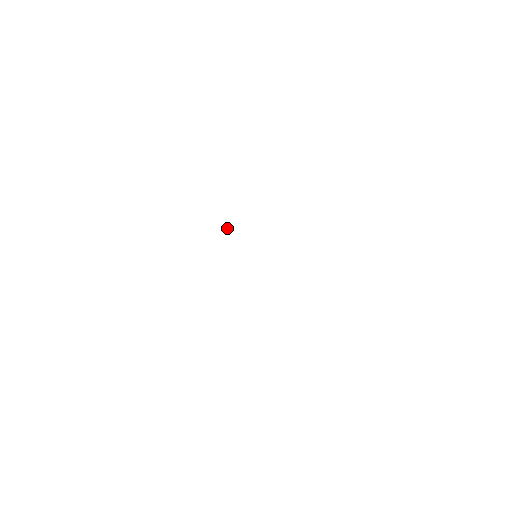
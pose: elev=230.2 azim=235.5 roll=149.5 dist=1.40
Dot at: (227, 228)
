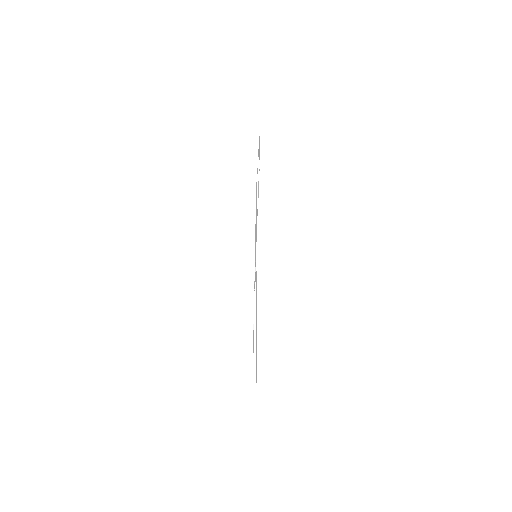
Dot at: occluded
